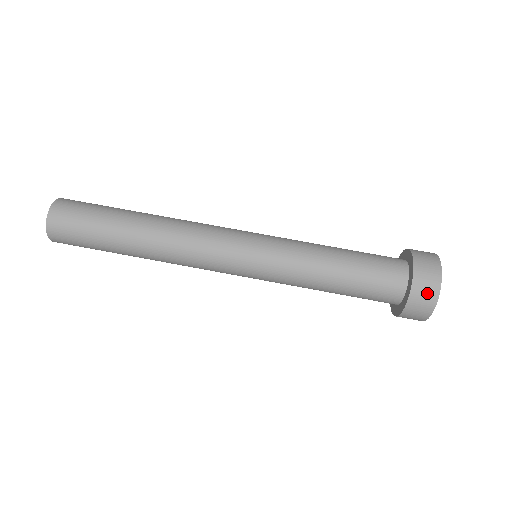
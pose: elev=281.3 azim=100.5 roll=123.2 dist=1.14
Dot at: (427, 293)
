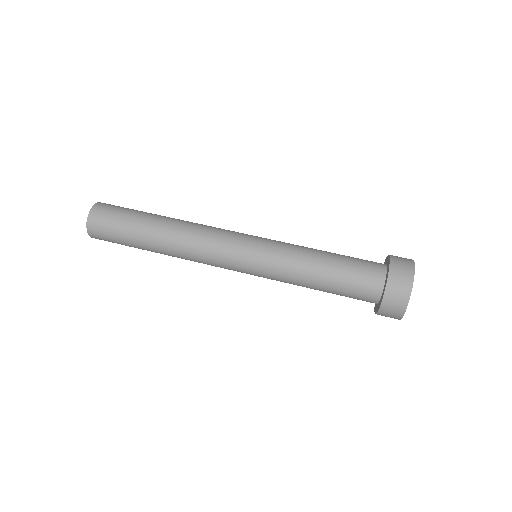
Dot at: (403, 279)
